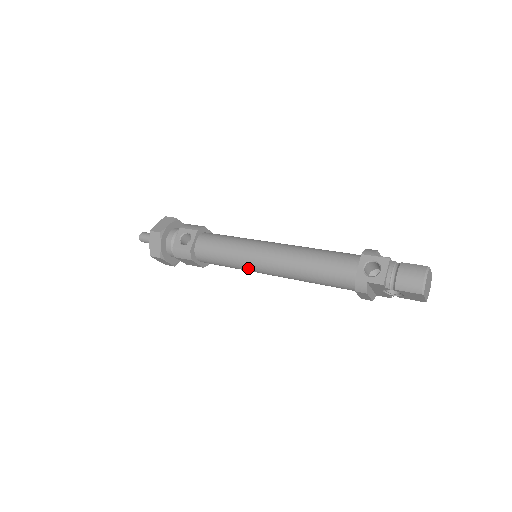
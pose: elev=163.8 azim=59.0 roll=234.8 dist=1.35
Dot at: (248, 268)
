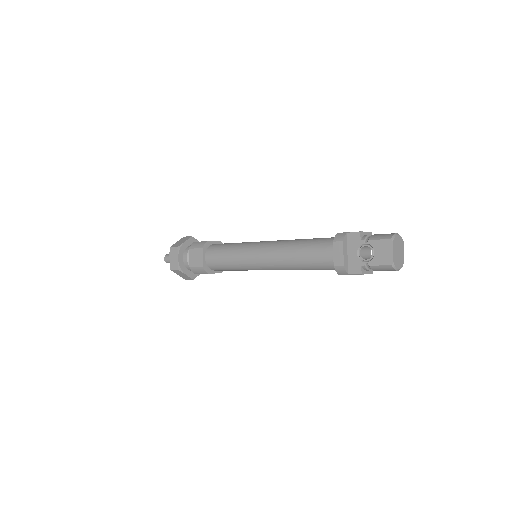
Dot at: (246, 252)
